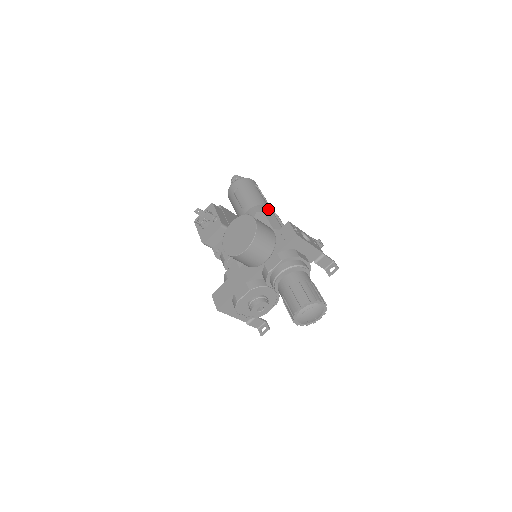
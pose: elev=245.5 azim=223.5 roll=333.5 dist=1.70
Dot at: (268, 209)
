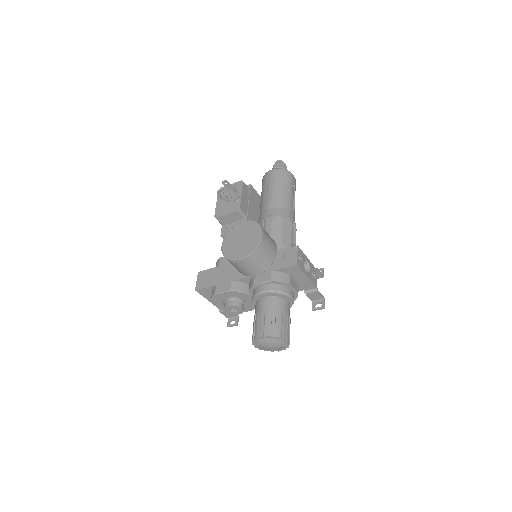
Dot at: (289, 217)
